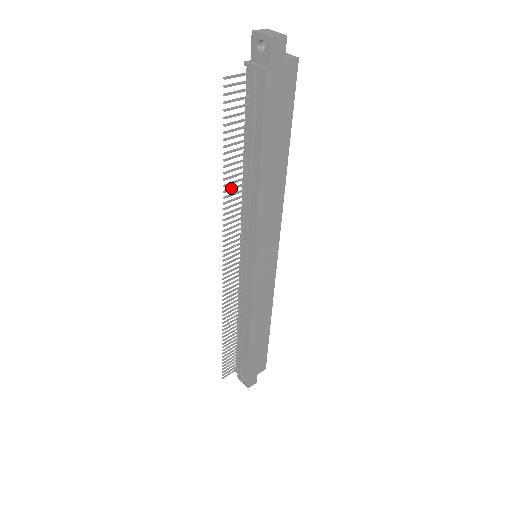
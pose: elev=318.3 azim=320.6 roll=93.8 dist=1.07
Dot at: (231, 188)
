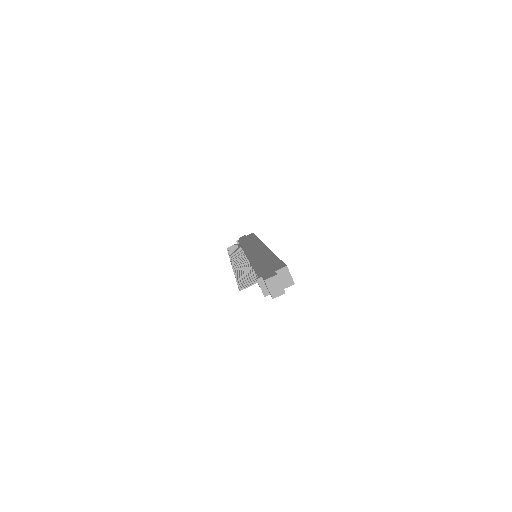
Dot at: (240, 272)
